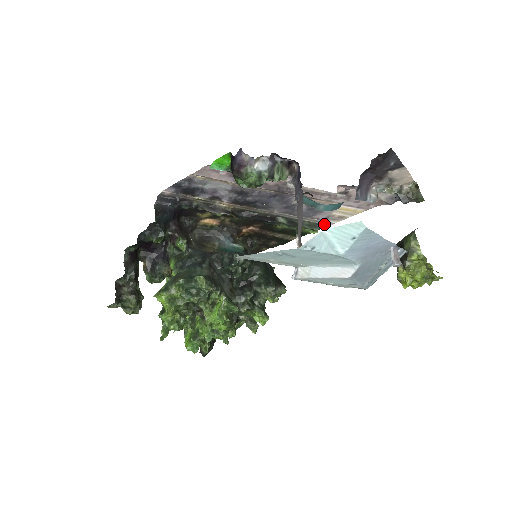
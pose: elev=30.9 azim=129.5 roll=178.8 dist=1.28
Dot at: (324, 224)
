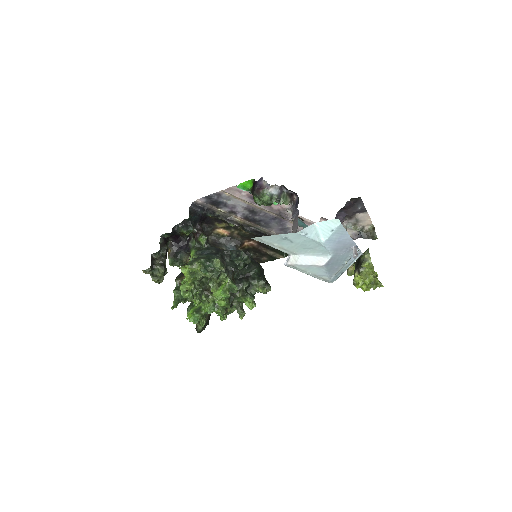
Dot at: occluded
